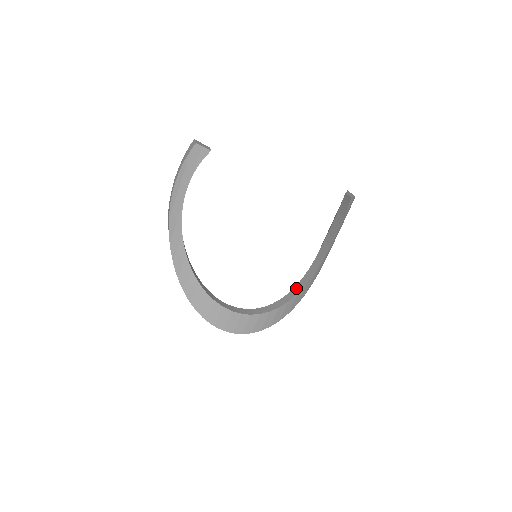
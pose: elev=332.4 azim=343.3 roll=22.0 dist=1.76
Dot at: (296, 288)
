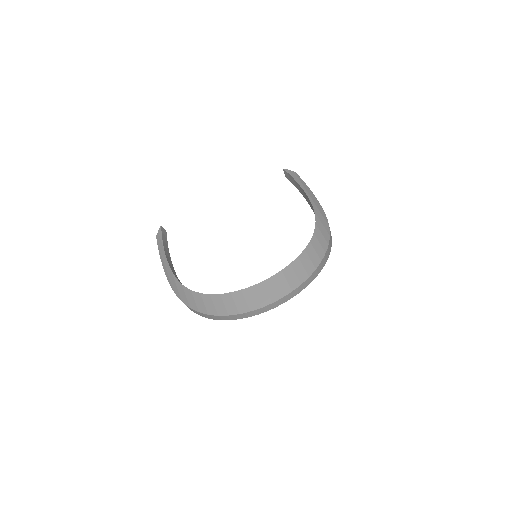
Dot at: occluded
